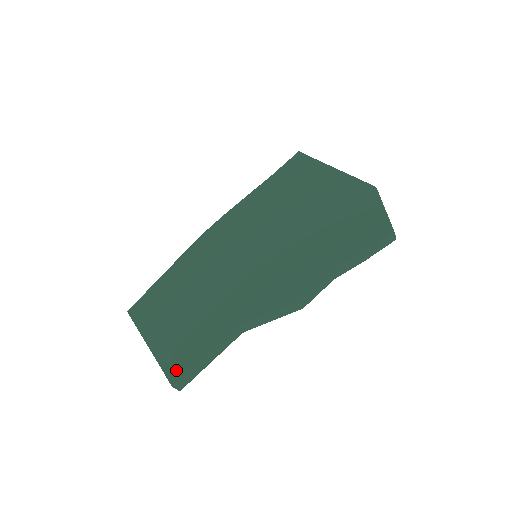
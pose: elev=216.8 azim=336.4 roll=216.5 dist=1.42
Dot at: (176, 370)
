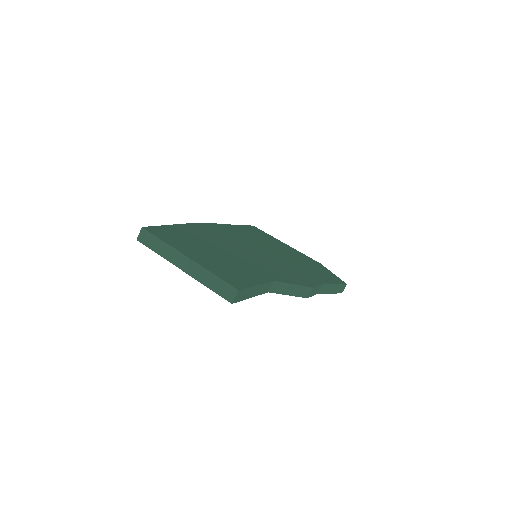
Dot at: (235, 282)
